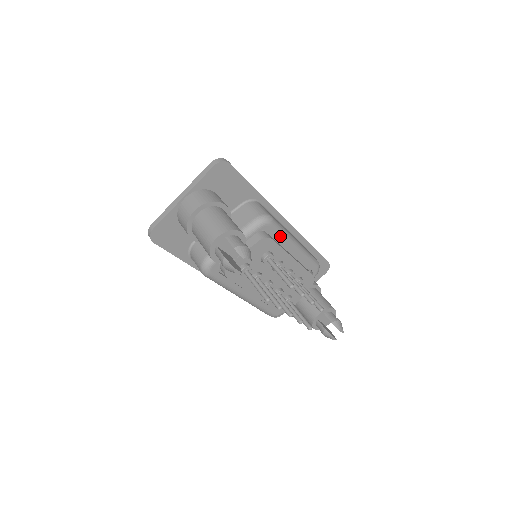
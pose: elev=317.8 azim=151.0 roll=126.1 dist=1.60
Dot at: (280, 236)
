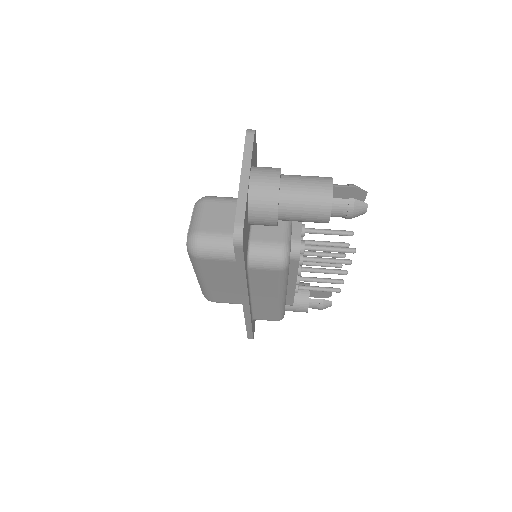
Dot at: occluded
